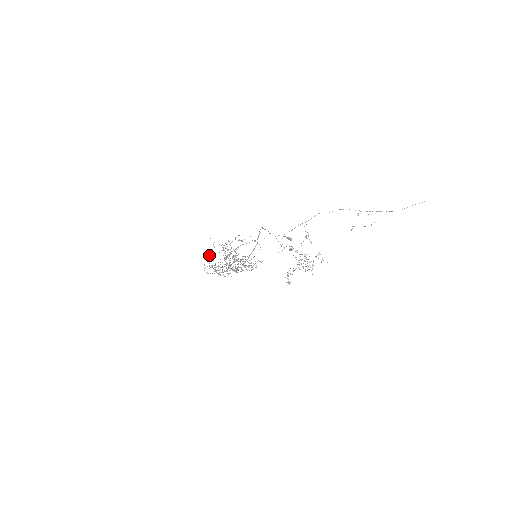
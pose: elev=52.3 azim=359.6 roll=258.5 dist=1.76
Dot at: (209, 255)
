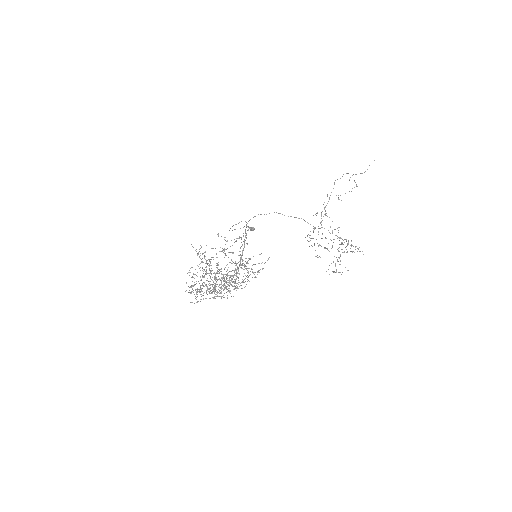
Dot at: occluded
